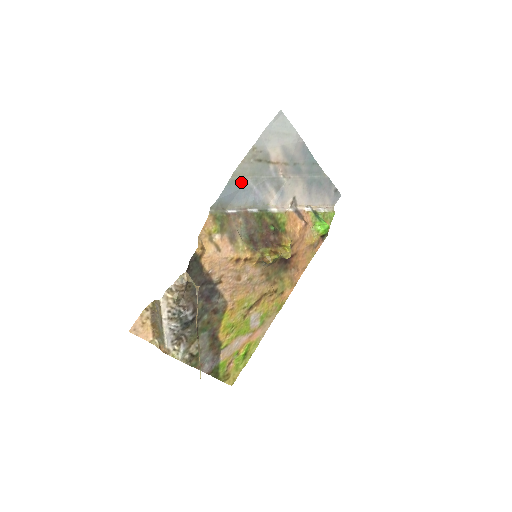
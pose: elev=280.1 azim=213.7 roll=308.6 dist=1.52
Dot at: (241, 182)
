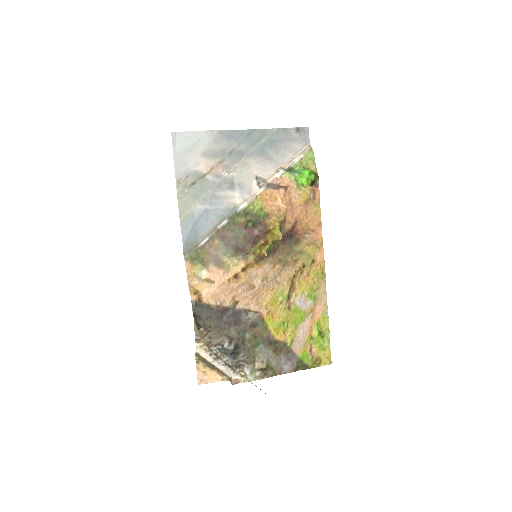
Dot at: (192, 214)
